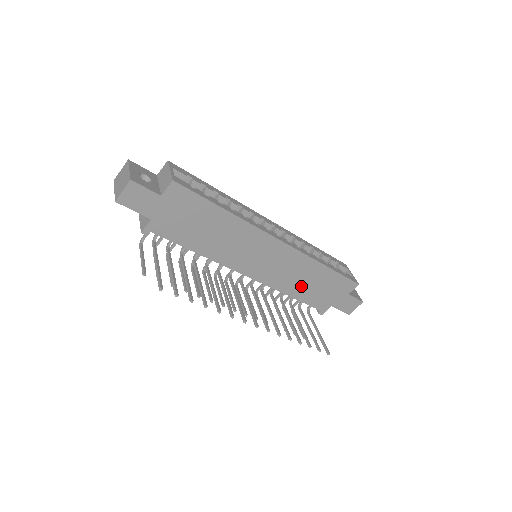
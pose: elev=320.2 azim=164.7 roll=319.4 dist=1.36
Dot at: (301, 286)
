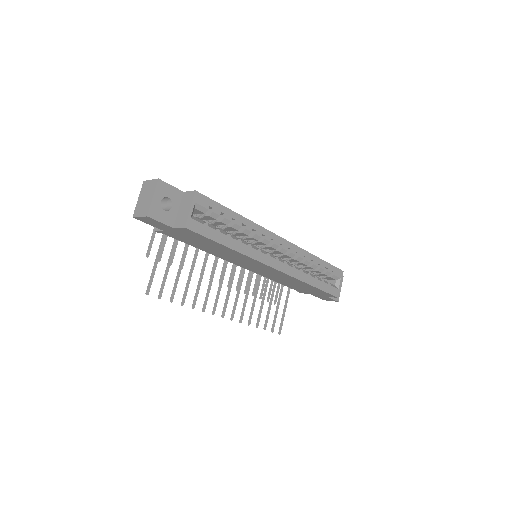
Dot at: (287, 282)
